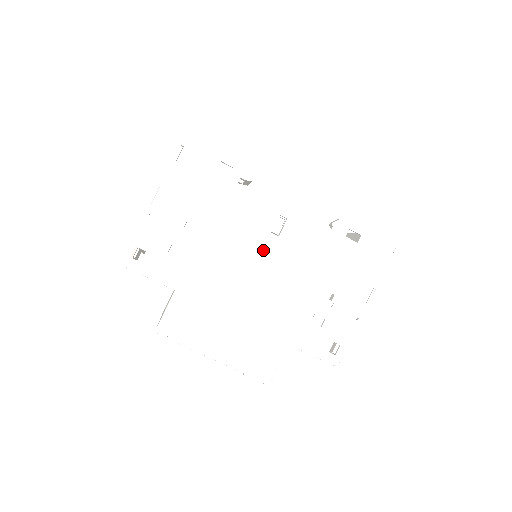
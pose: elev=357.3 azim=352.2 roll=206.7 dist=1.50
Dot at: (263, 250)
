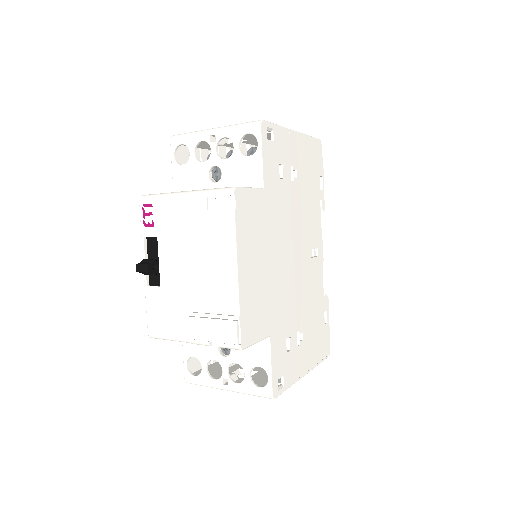
Dot at: (303, 252)
